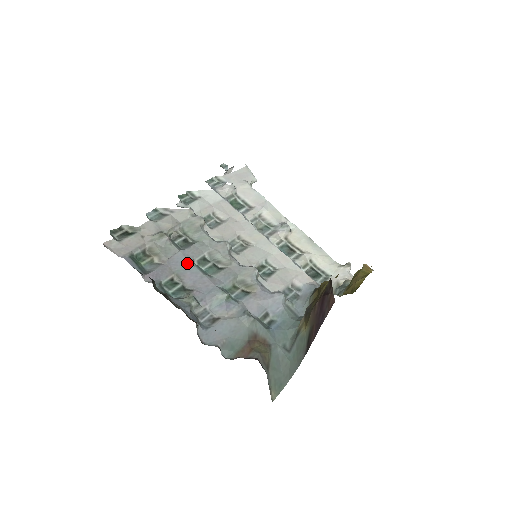
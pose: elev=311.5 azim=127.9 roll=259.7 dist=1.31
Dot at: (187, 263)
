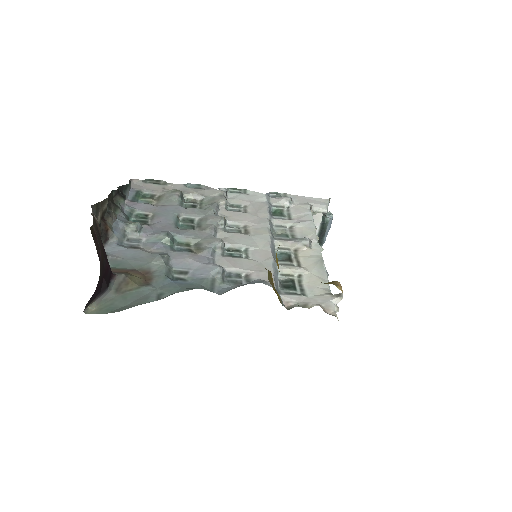
Dot at: (171, 213)
